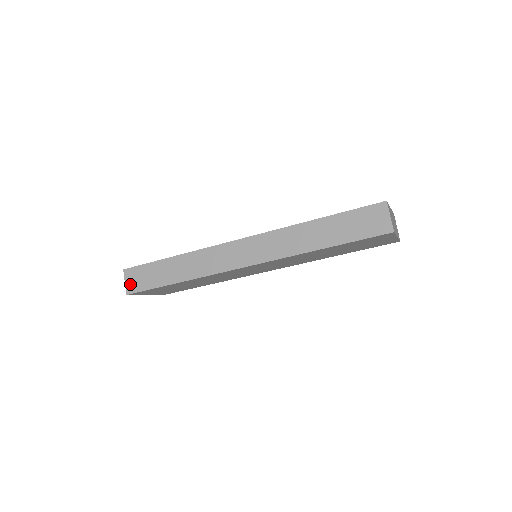
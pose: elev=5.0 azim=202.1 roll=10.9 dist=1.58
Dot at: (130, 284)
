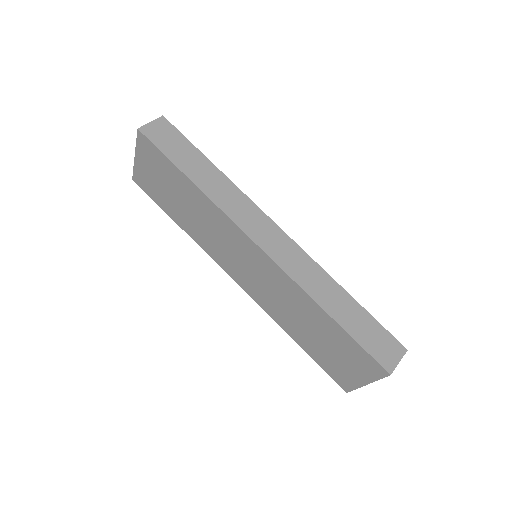
Dot at: (153, 128)
